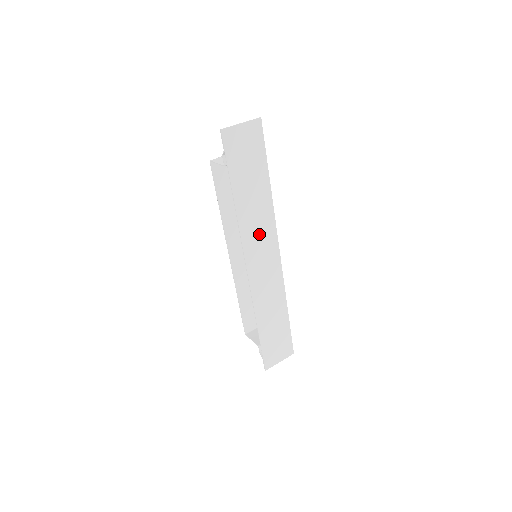
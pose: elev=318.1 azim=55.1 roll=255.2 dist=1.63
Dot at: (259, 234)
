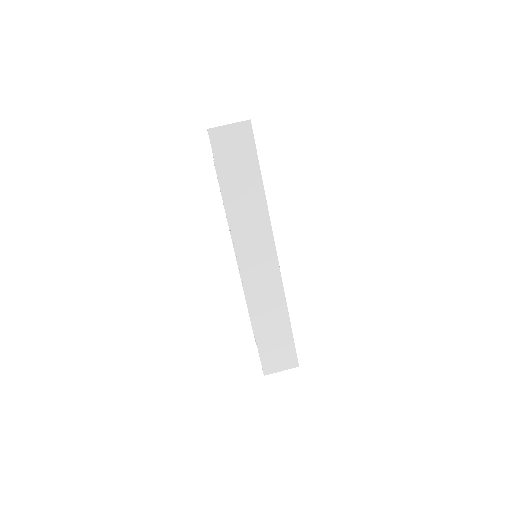
Dot at: (252, 233)
